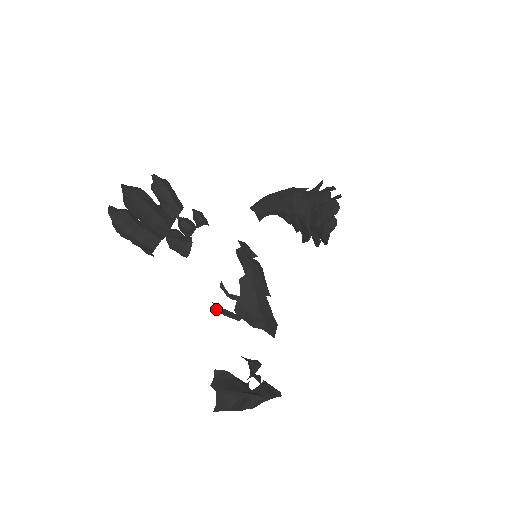
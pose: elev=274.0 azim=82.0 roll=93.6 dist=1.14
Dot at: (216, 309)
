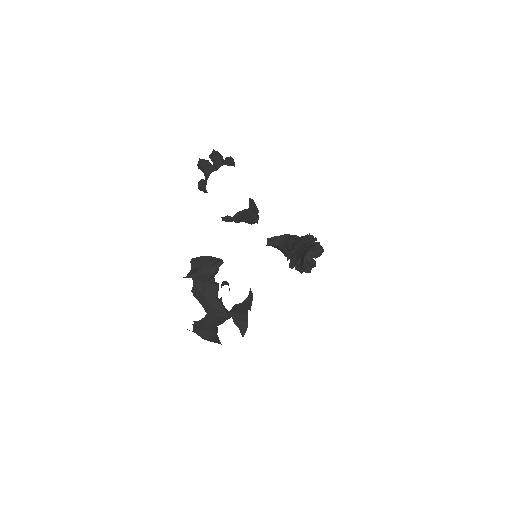
Dot at: occluded
